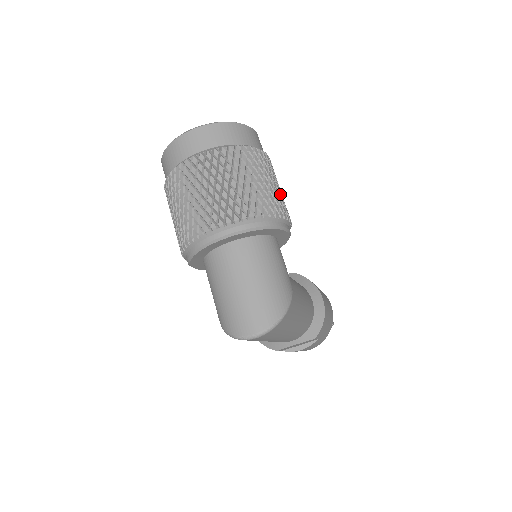
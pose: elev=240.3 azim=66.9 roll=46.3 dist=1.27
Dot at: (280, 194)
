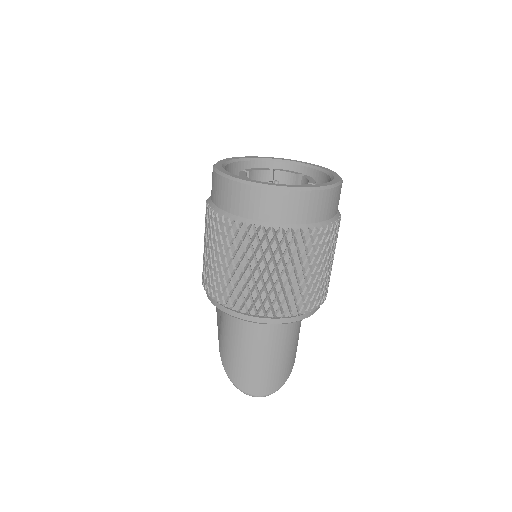
Dot at: occluded
